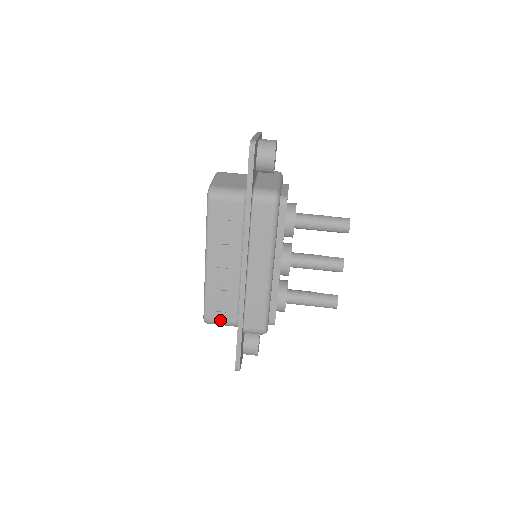
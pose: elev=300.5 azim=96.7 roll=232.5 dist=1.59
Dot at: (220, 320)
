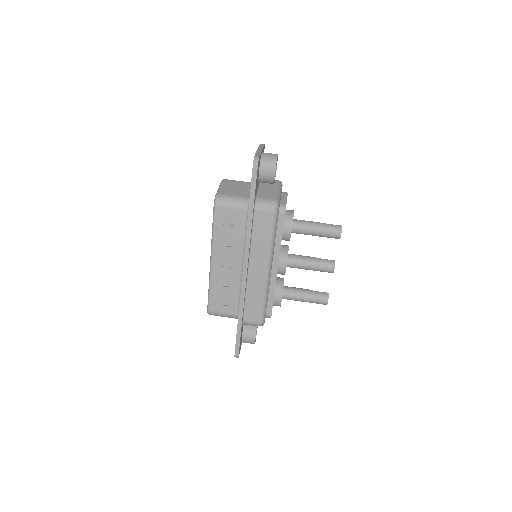
Dot at: (222, 312)
